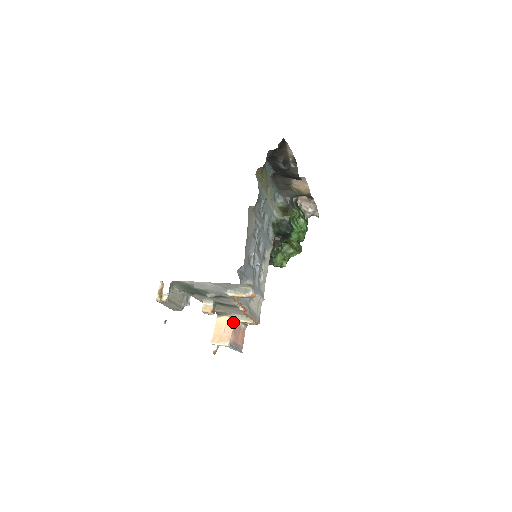
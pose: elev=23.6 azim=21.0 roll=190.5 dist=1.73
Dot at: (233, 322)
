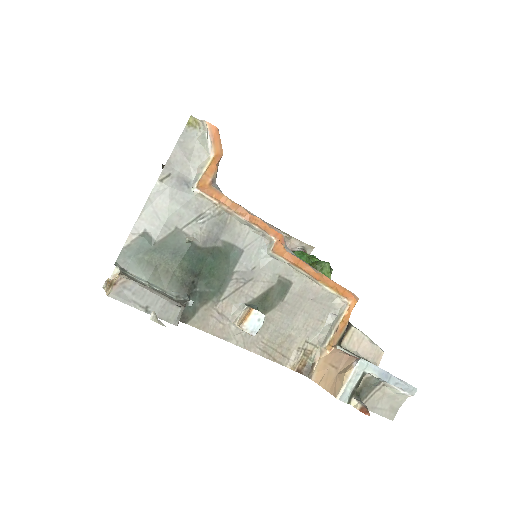
Dot at: (332, 348)
